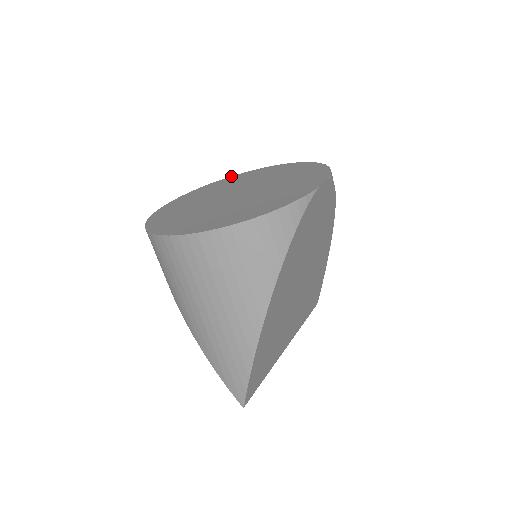
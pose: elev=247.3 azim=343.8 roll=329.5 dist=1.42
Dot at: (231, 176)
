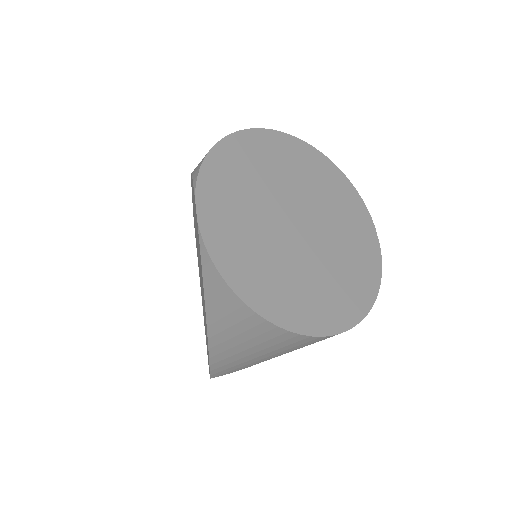
Dot at: (230, 135)
